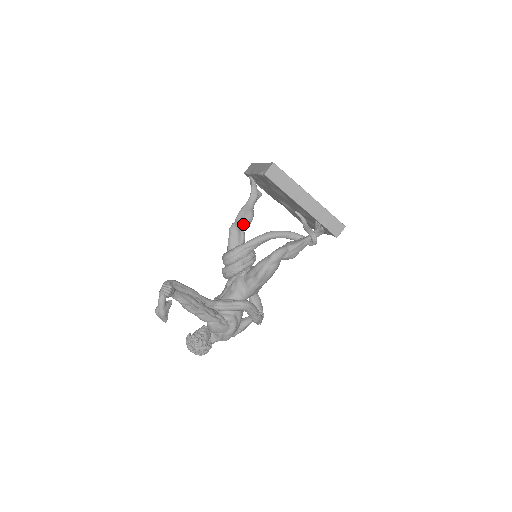
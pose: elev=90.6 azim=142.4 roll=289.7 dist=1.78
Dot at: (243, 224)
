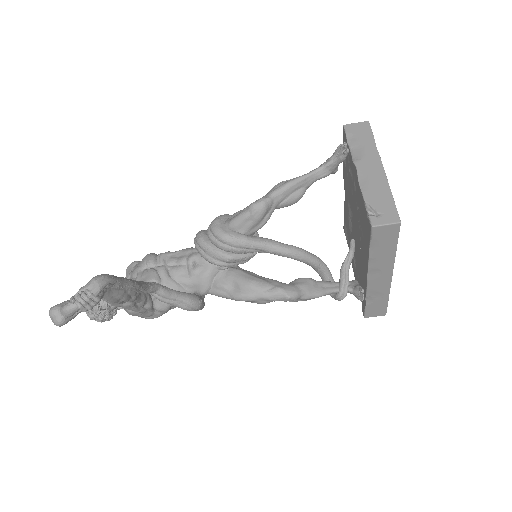
Dot at: (277, 206)
